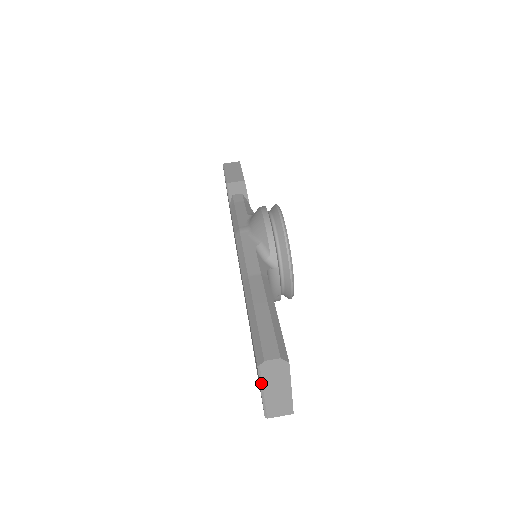
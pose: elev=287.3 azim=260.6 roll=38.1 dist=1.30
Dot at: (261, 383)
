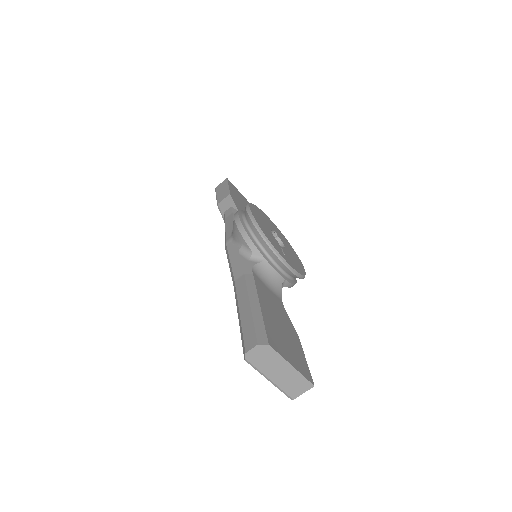
Dot at: (260, 372)
